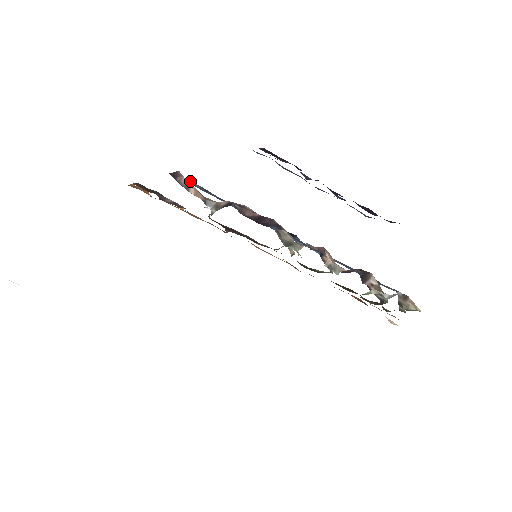
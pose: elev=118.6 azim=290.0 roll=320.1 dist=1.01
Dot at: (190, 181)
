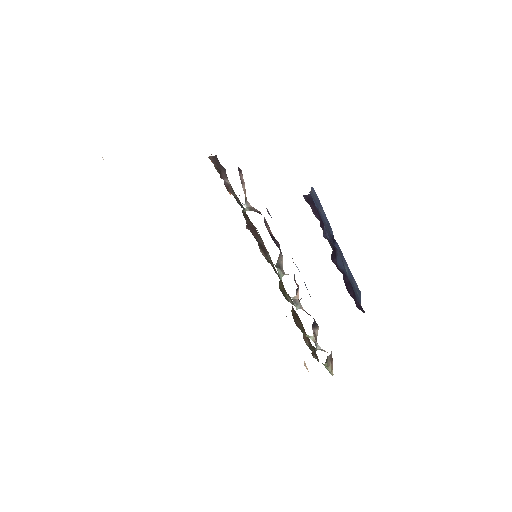
Dot at: occluded
